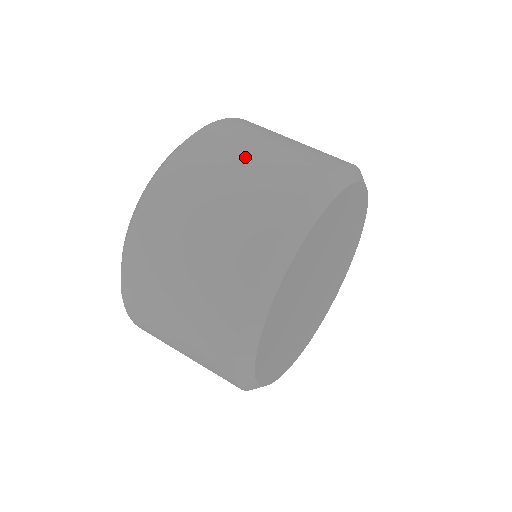
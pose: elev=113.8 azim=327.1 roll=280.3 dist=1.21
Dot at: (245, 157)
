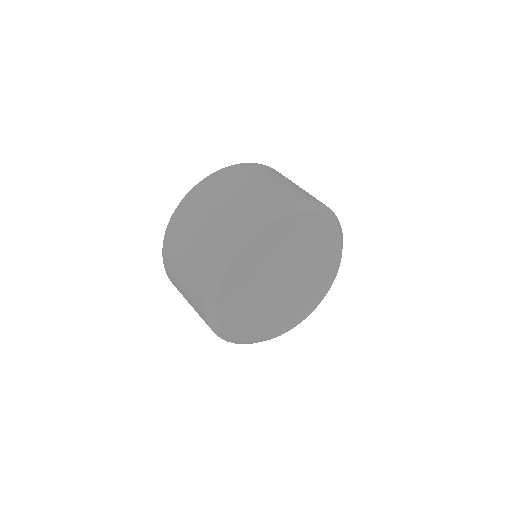
Dot at: (288, 181)
